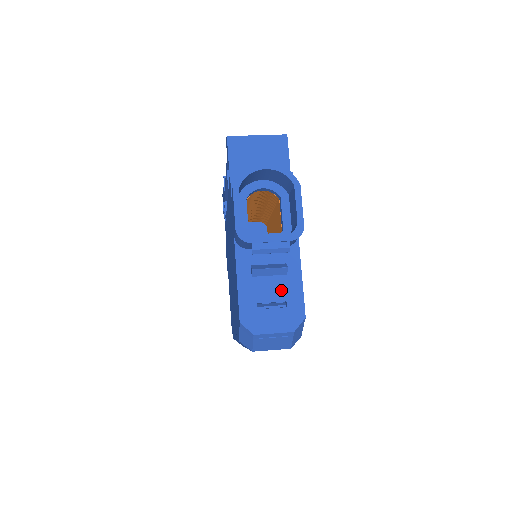
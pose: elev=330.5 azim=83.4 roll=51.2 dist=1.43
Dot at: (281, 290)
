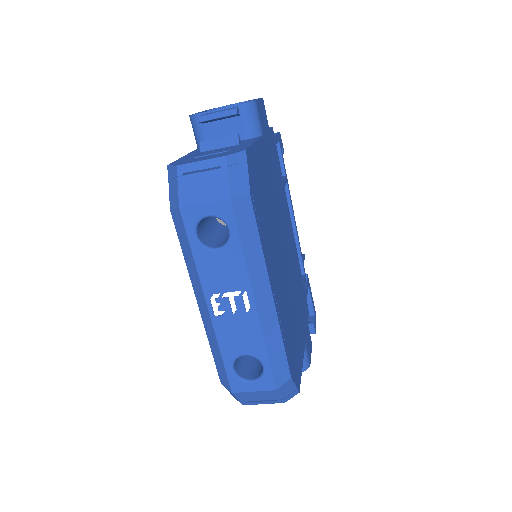
Dot at: (227, 149)
